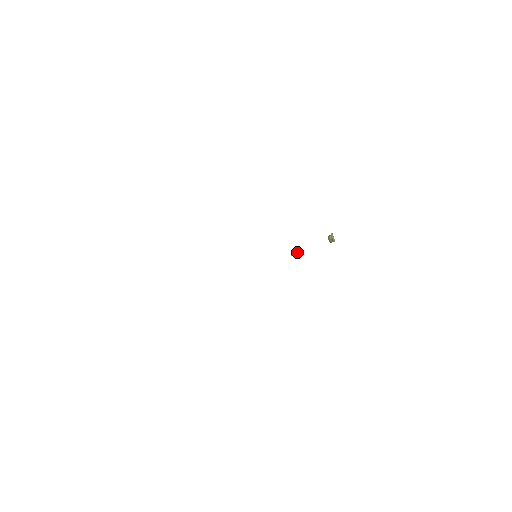
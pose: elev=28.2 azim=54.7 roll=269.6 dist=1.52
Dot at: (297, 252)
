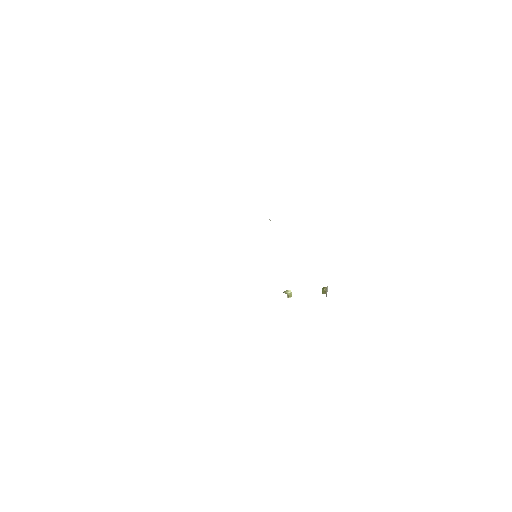
Dot at: occluded
